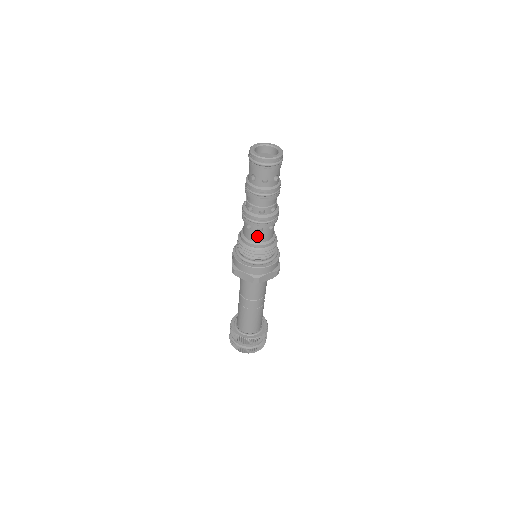
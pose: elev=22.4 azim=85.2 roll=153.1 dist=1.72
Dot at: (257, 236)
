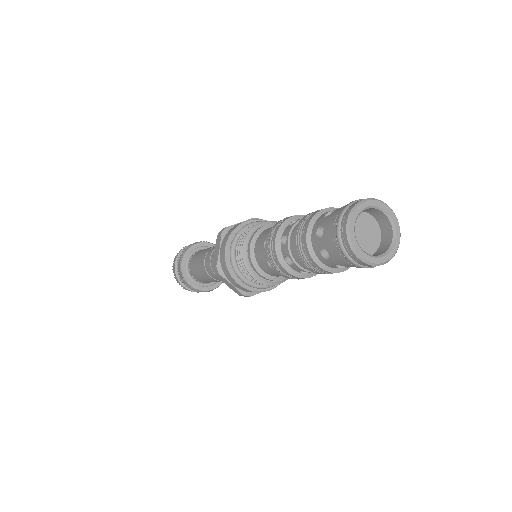
Dot at: (276, 274)
